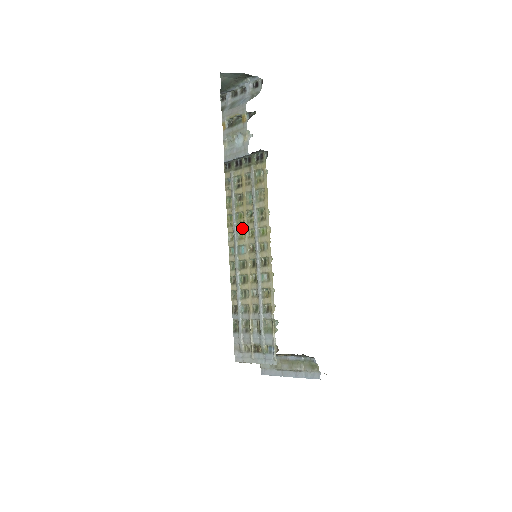
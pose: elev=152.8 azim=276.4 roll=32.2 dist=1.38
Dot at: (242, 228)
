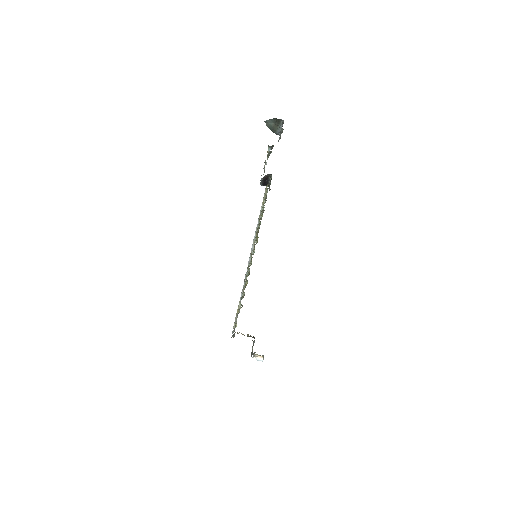
Dot at: occluded
